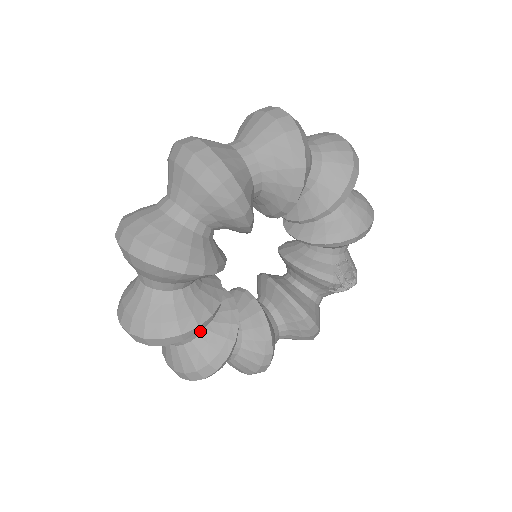
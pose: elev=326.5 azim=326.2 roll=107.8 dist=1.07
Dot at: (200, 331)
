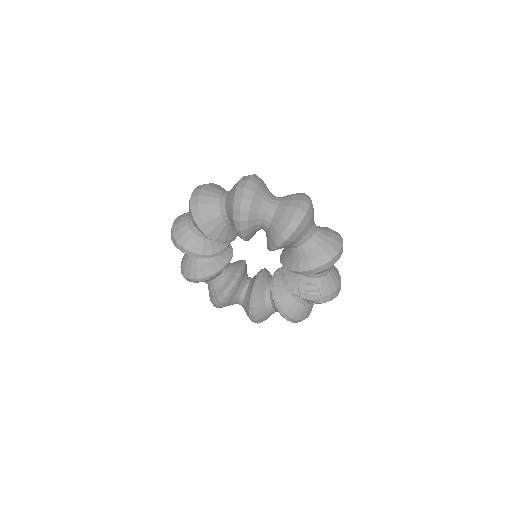
Dot at: (215, 282)
